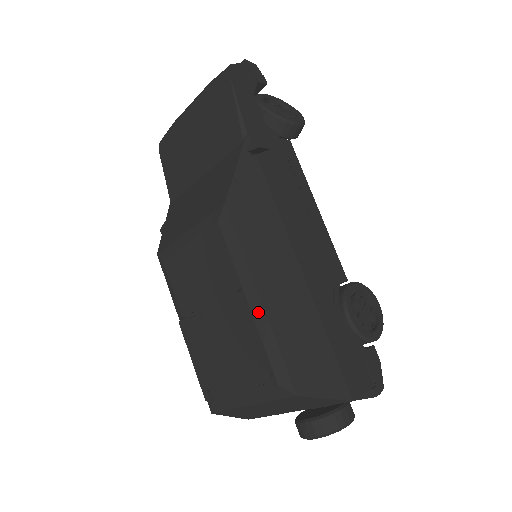
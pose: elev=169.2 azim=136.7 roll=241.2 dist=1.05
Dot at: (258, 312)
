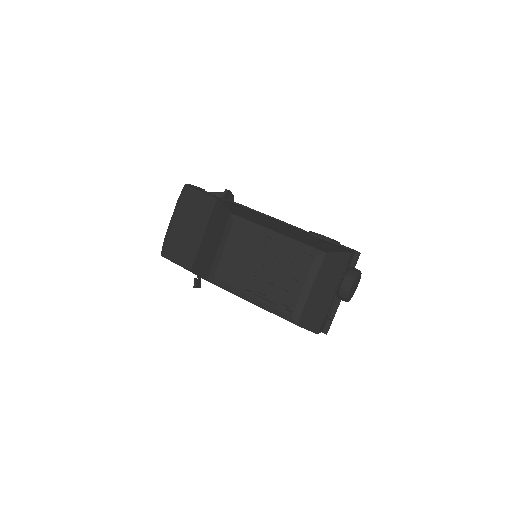
Dot at: (281, 238)
